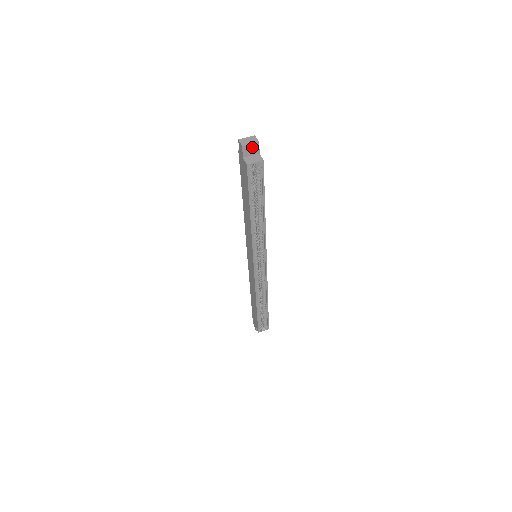
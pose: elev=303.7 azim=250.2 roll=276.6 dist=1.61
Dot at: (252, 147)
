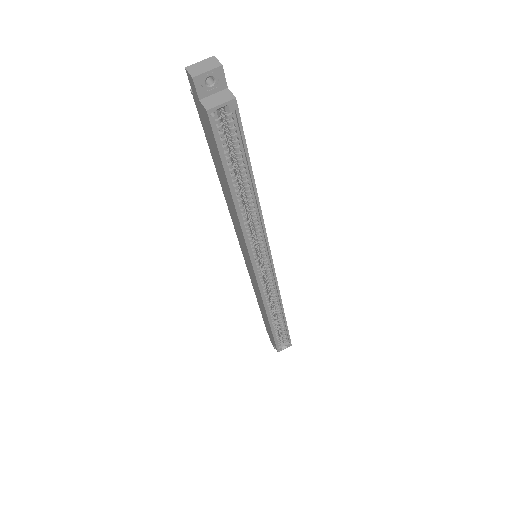
Dot at: (212, 78)
